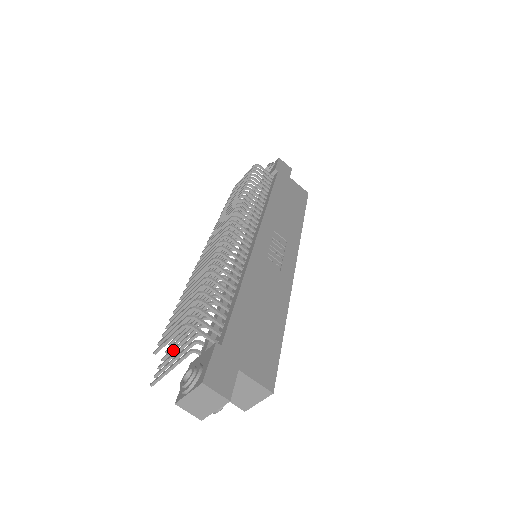
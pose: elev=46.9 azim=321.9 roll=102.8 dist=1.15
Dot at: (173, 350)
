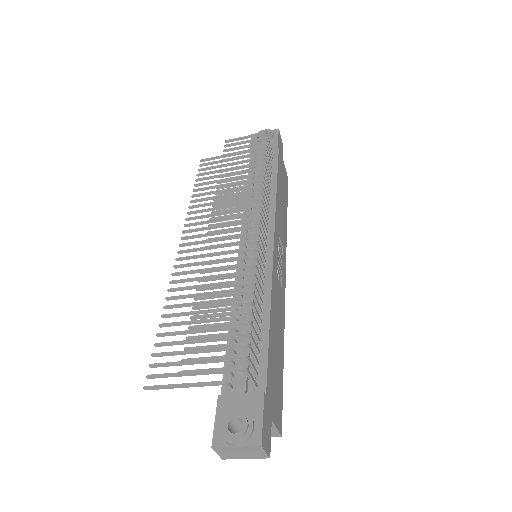
Dot at: (175, 354)
